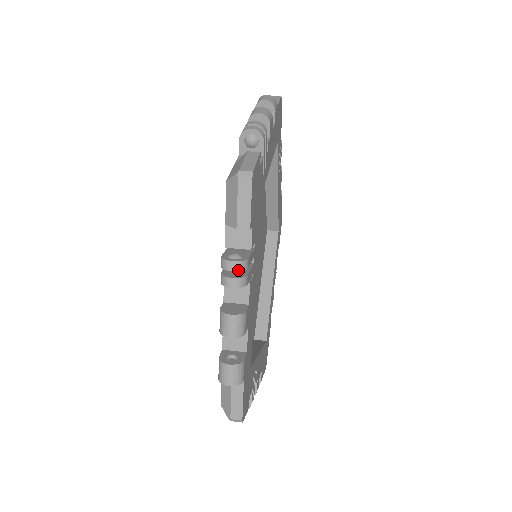
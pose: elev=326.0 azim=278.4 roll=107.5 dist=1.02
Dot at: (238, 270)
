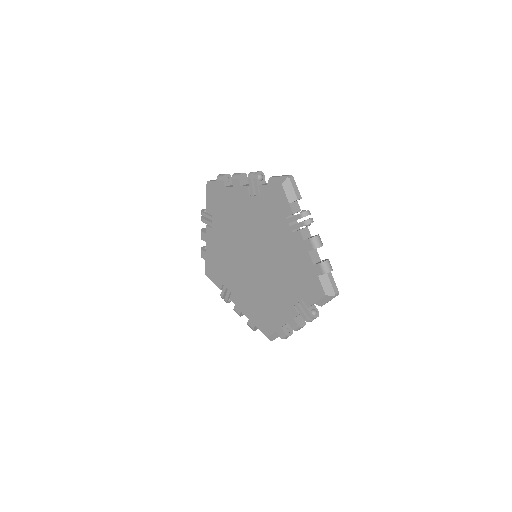
Dot at: (310, 214)
